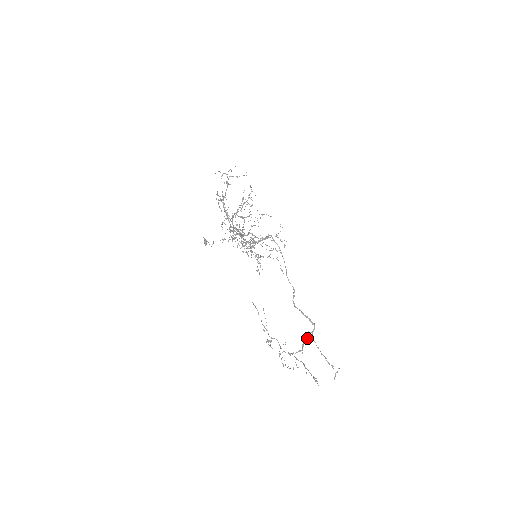
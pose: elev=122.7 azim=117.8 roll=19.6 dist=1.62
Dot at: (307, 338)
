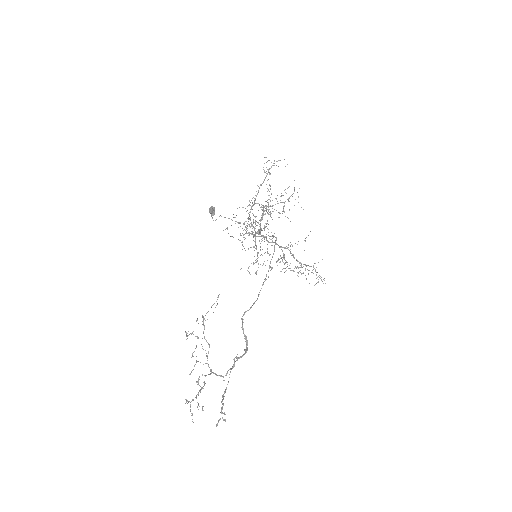
Dot at: (234, 364)
